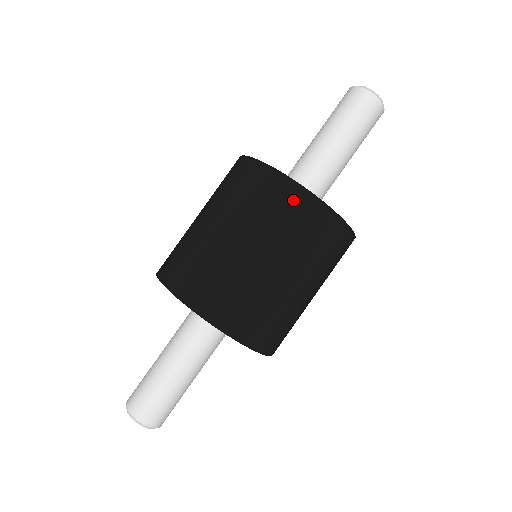
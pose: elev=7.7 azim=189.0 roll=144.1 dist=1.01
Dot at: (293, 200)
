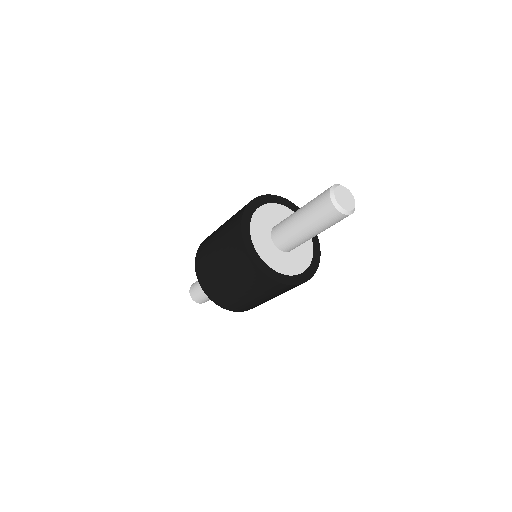
Dot at: (239, 249)
